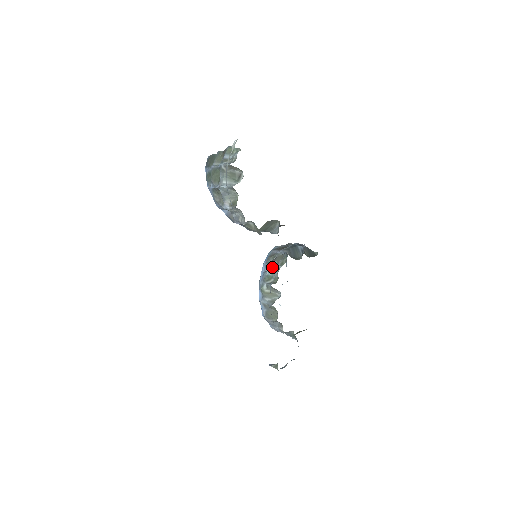
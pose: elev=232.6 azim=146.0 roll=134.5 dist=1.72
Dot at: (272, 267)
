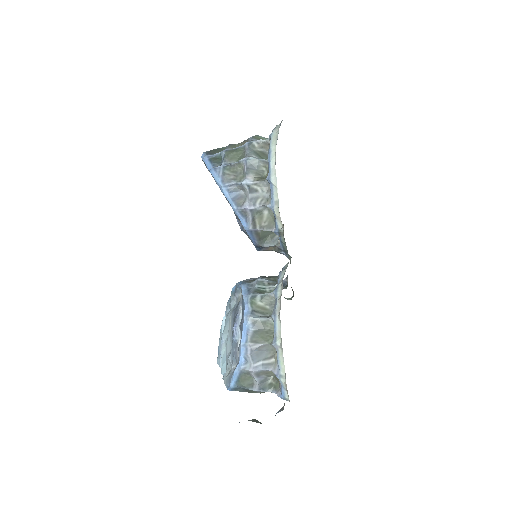
Dot at: (263, 282)
